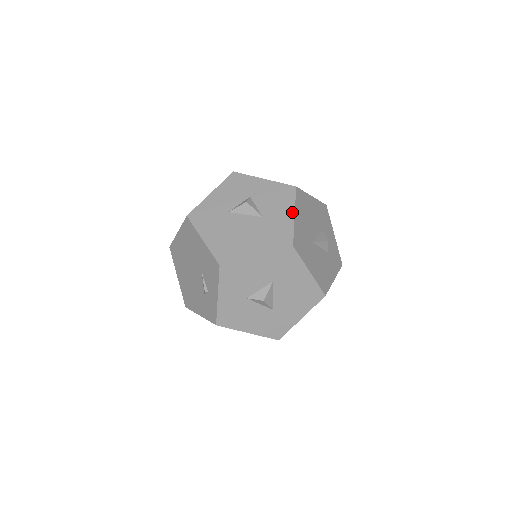
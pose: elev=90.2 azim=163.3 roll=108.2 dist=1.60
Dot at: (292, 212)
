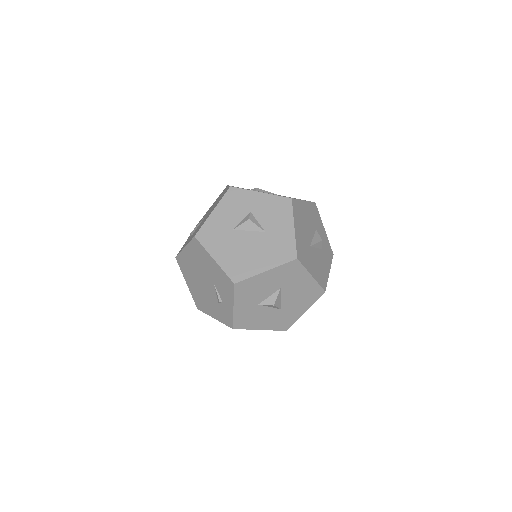
Dot at: (292, 225)
